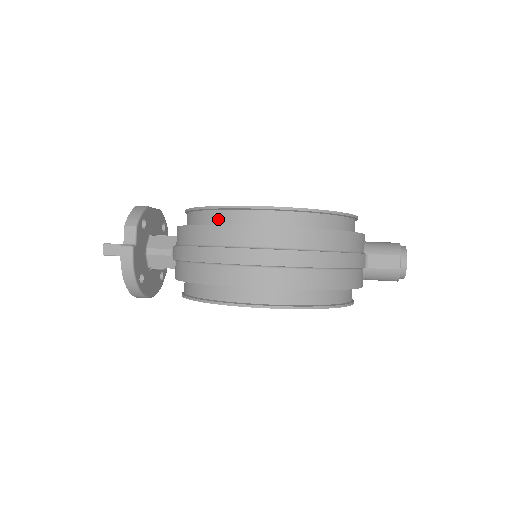
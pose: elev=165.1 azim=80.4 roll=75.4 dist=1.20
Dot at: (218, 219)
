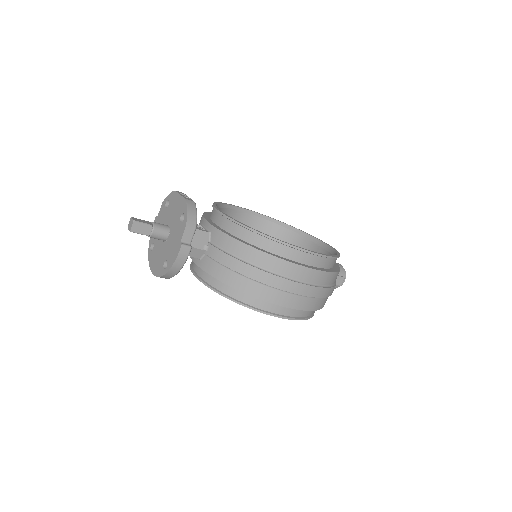
Dot at: (282, 252)
